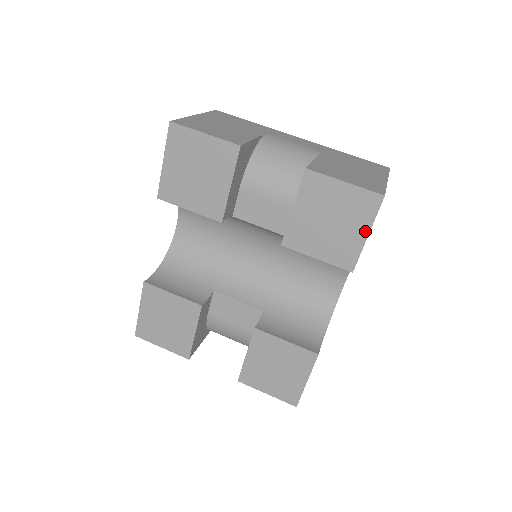
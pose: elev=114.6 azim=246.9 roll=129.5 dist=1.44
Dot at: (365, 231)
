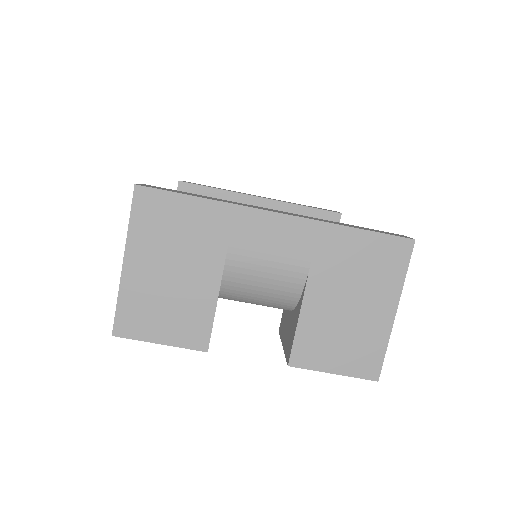
Dot at: occluded
